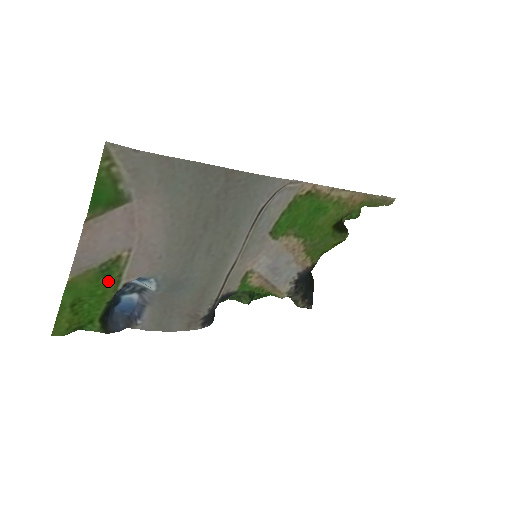
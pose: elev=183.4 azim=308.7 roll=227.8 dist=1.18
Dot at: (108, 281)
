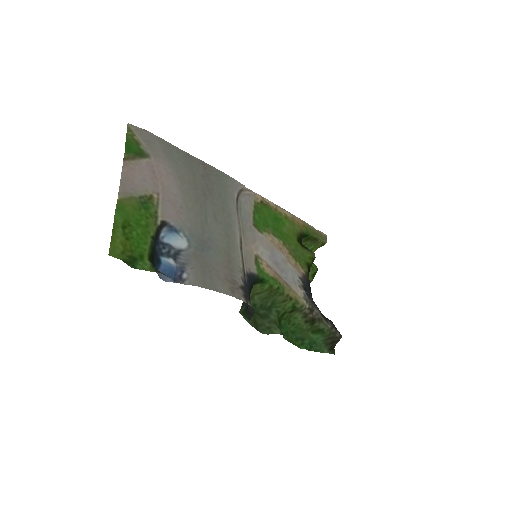
Dot at: (148, 214)
